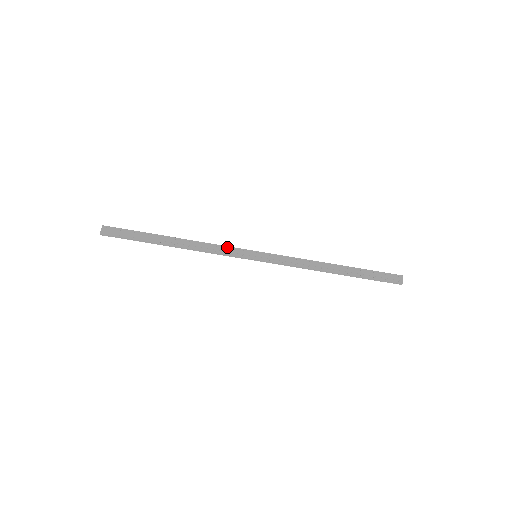
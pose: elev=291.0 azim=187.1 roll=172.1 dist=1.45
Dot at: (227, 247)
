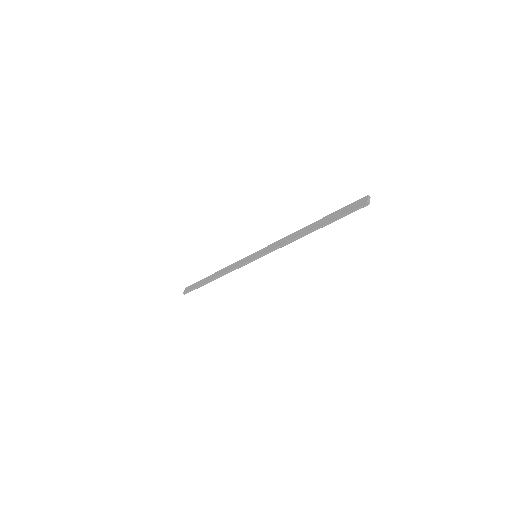
Dot at: (239, 261)
